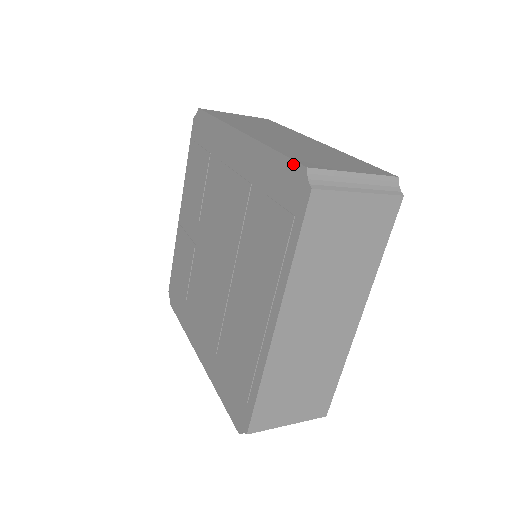
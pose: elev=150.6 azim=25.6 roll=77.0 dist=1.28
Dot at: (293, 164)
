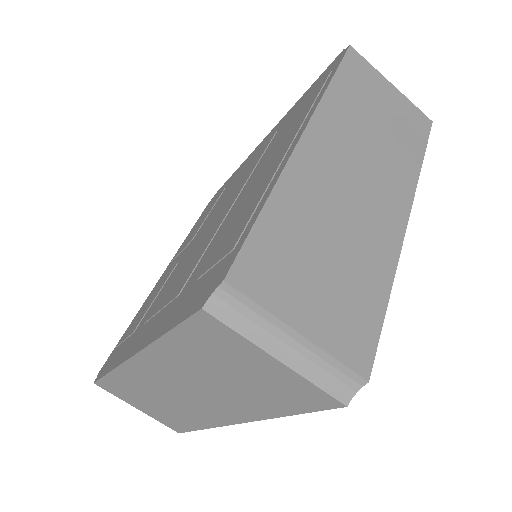
Dot at: (328, 67)
